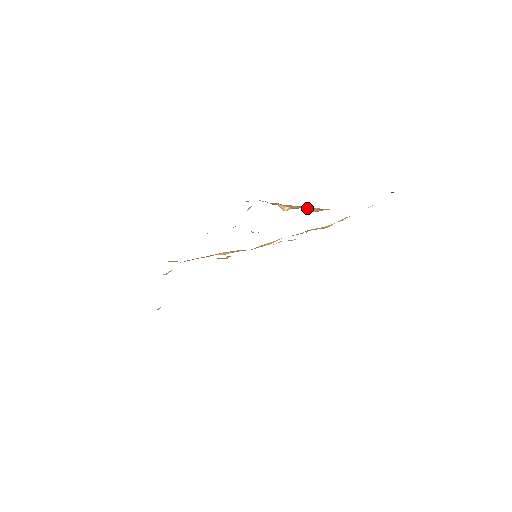
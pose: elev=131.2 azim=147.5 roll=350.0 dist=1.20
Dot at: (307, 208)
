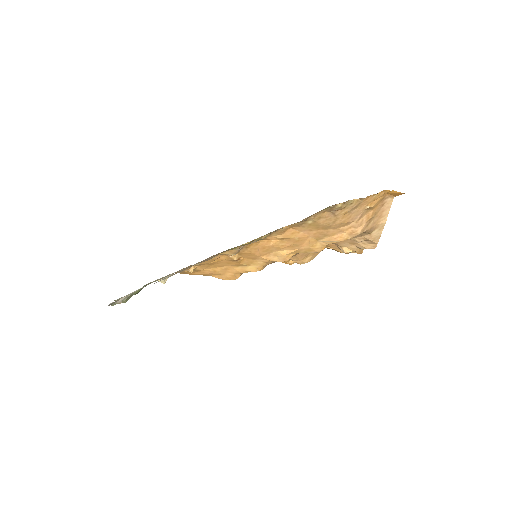
Dot at: (359, 244)
